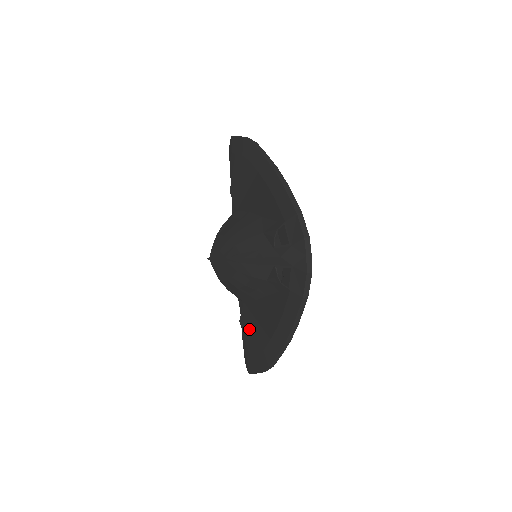
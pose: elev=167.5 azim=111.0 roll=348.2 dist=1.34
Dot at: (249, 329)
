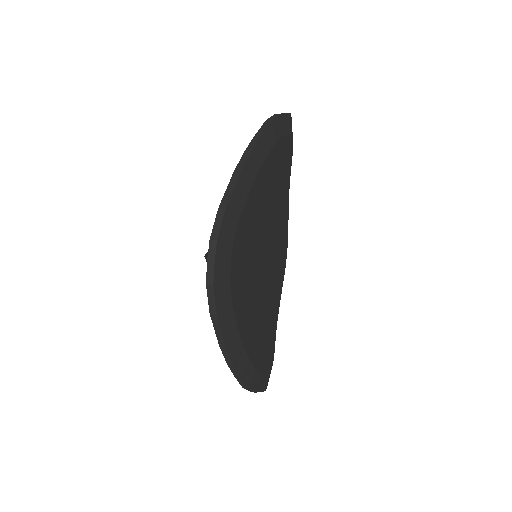
Dot at: occluded
